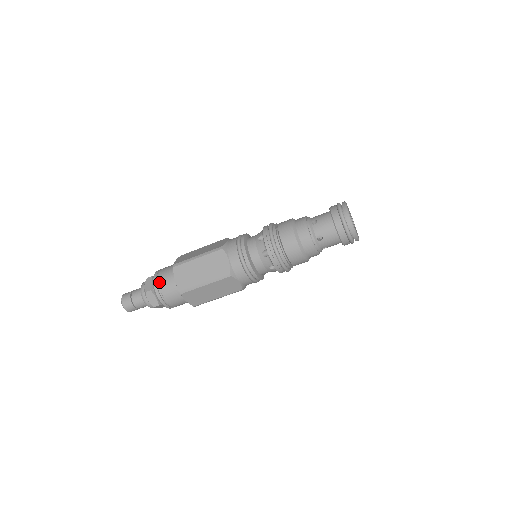
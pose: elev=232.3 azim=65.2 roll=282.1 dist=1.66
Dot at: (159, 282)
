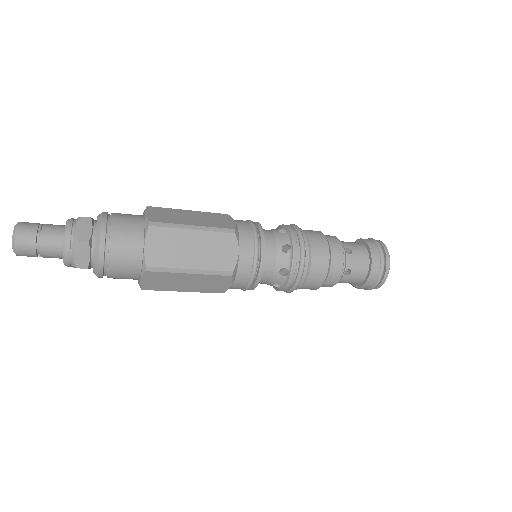
Dot at: (109, 270)
